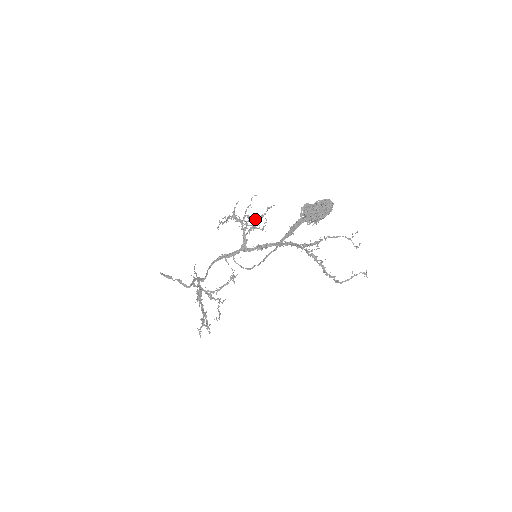
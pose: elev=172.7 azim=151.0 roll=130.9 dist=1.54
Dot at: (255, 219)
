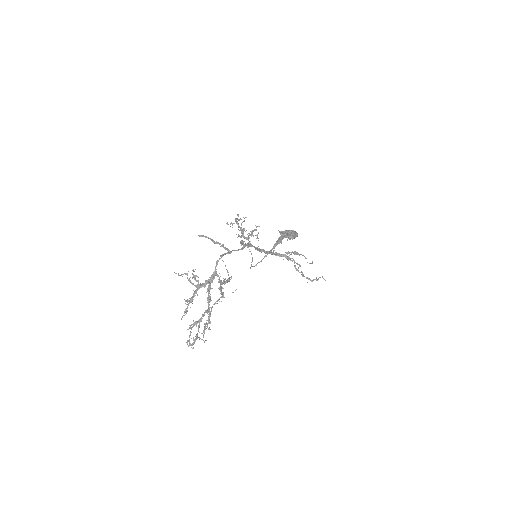
Dot at: occluded
